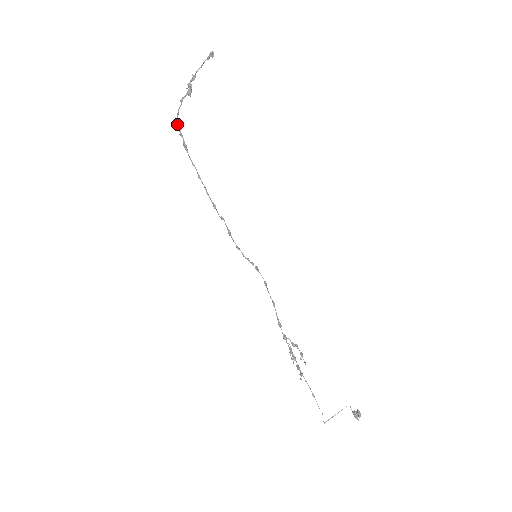
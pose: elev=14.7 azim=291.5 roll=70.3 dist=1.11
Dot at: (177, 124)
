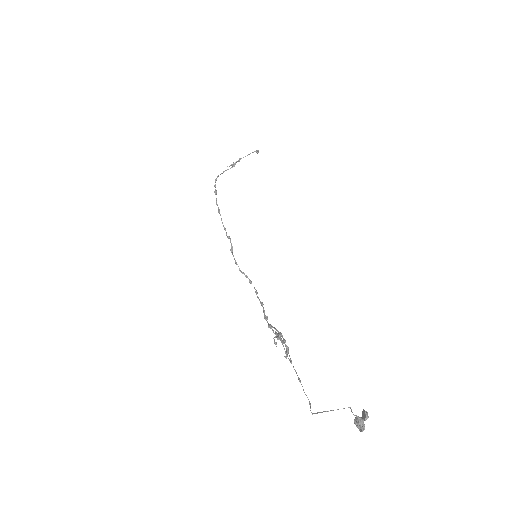
Dot at: (215, 181)
